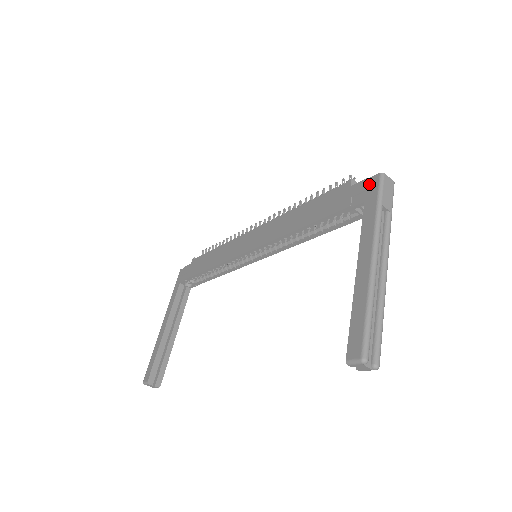
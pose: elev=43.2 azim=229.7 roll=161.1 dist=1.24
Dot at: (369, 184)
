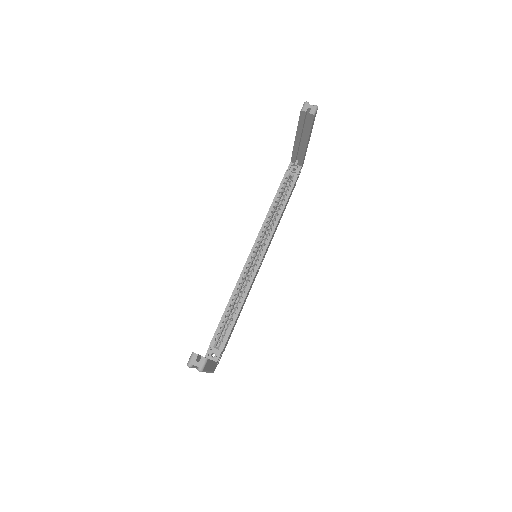
Dot at: occluded
